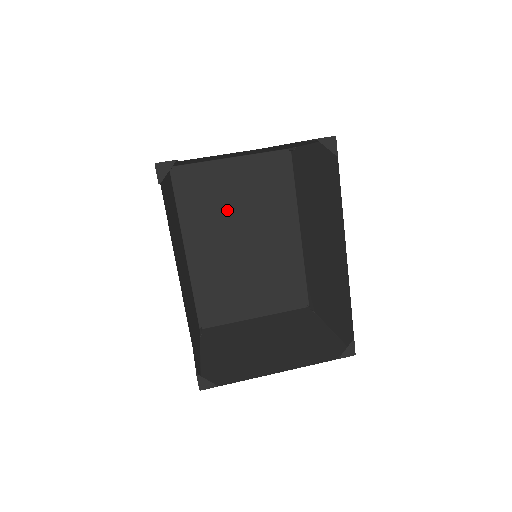
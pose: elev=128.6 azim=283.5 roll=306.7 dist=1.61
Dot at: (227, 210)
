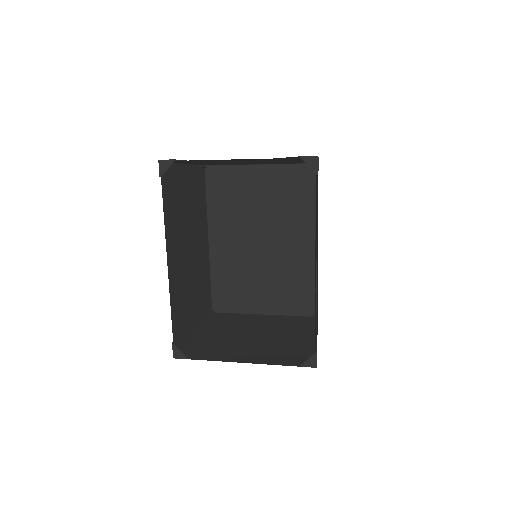
Dot at: (249, 211)
